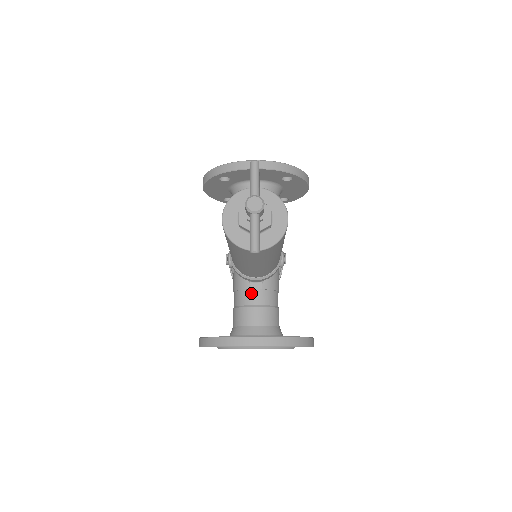
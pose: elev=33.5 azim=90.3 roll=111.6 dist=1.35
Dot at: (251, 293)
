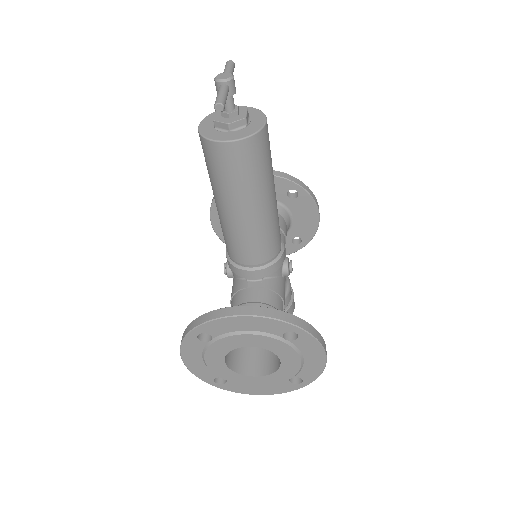
Dot at: (248, 291)
